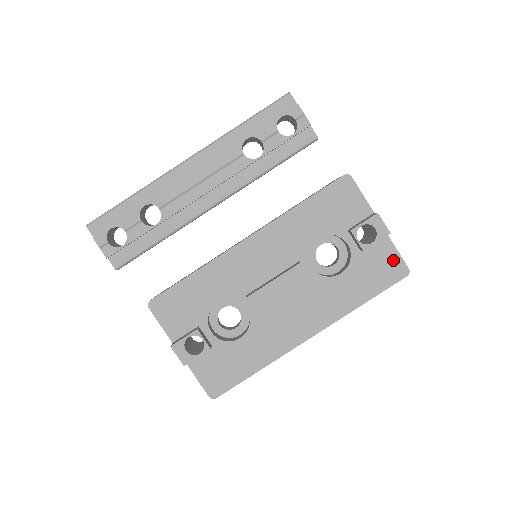
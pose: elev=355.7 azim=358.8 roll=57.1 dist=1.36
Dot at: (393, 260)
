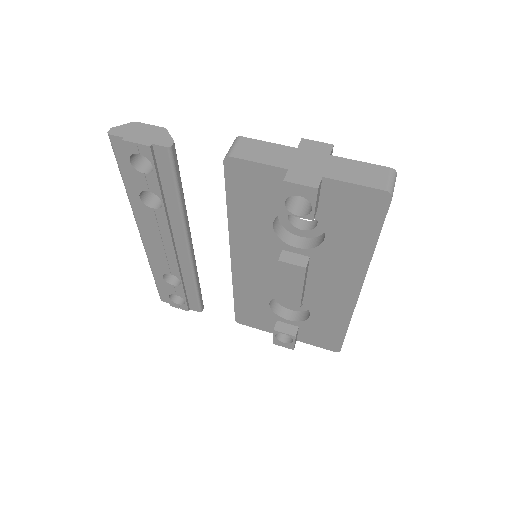
Dot at: (359, 195)
